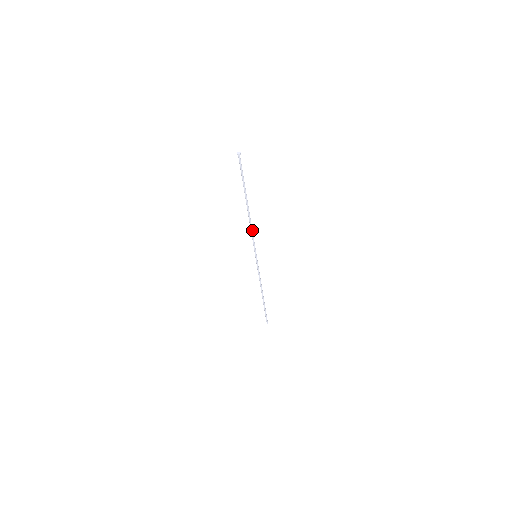
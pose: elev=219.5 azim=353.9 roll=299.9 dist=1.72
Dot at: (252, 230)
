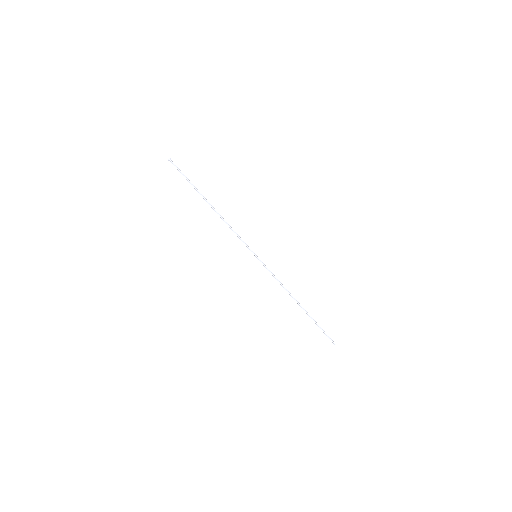
Dot at: (231, 228)
